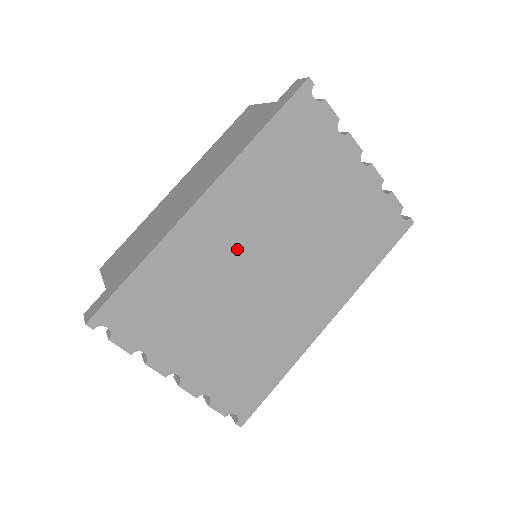
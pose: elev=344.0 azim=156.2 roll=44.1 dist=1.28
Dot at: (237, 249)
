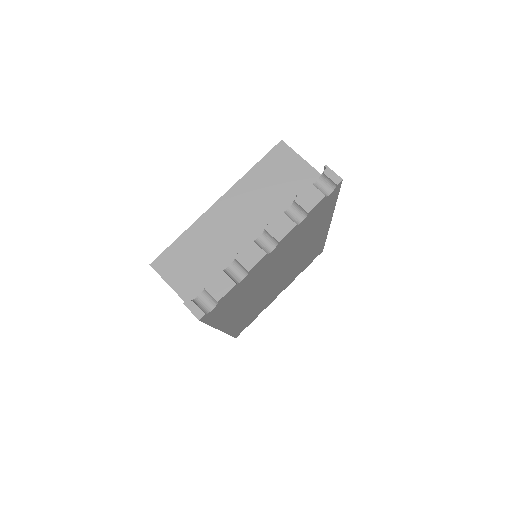
Dot at: (256, 300)
